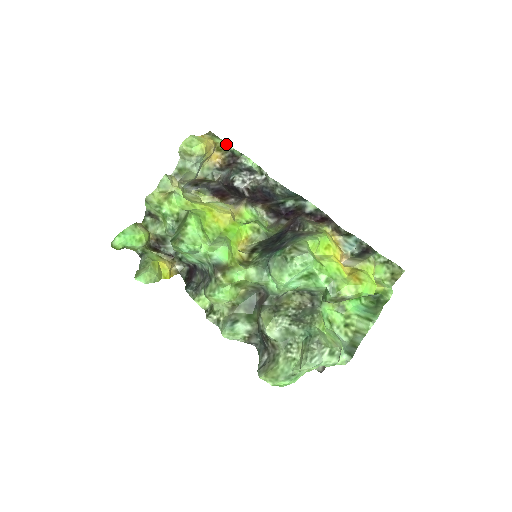
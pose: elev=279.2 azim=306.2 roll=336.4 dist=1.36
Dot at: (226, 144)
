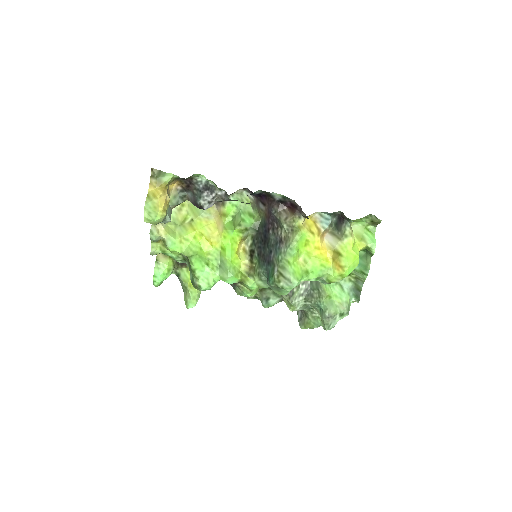
Dot at: (173, 175)
